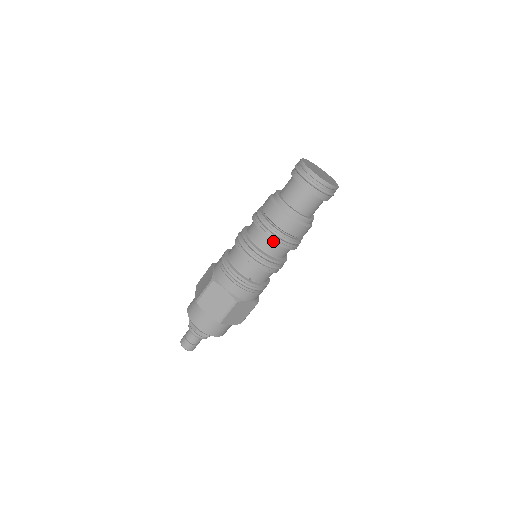
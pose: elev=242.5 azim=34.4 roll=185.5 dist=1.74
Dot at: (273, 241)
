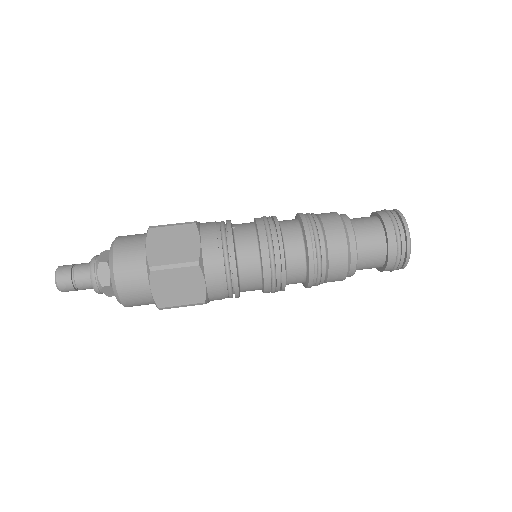
Dot at: (299, 214)
